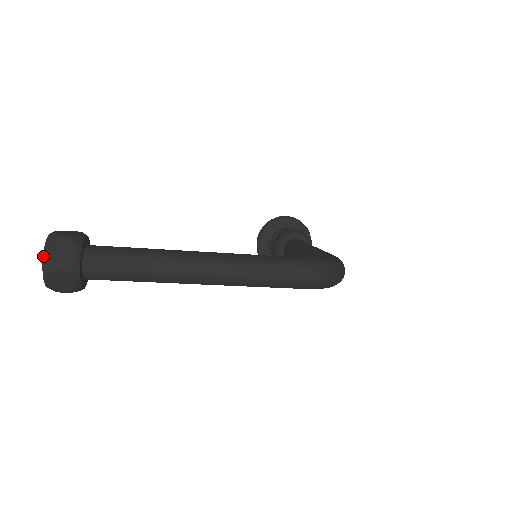
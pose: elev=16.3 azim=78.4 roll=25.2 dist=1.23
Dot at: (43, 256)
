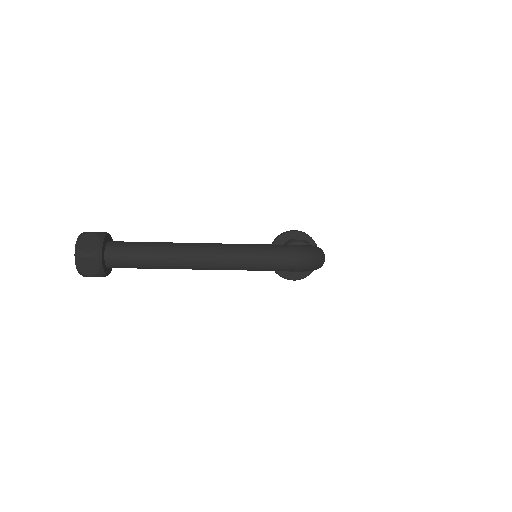
Dot at: (75, 247)
